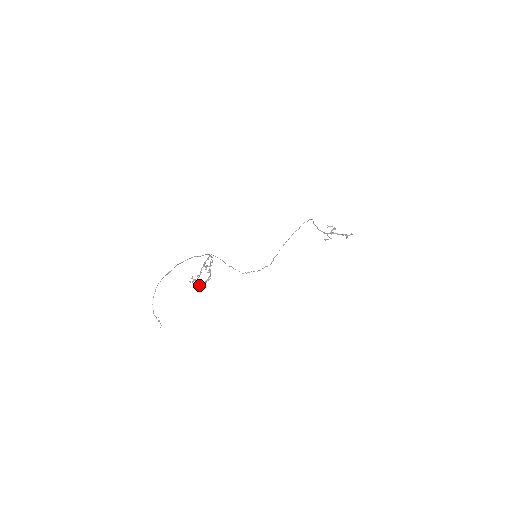
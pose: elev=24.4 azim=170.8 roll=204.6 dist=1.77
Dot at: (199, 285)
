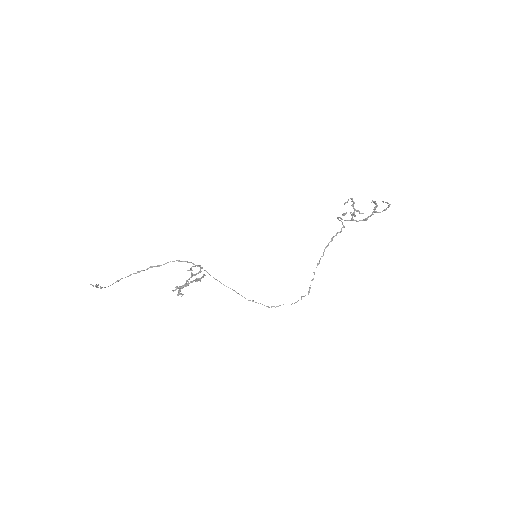
Dot at: (180, 289)
